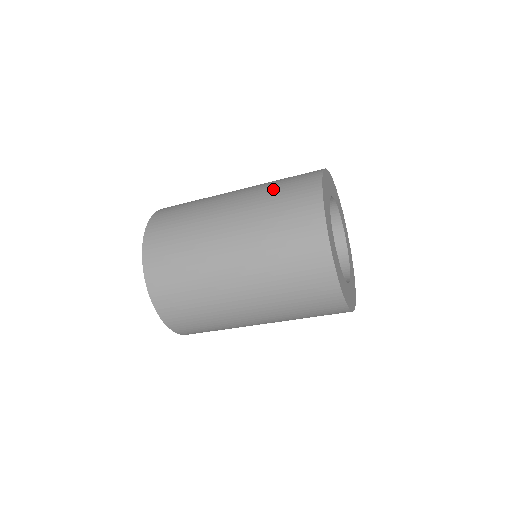
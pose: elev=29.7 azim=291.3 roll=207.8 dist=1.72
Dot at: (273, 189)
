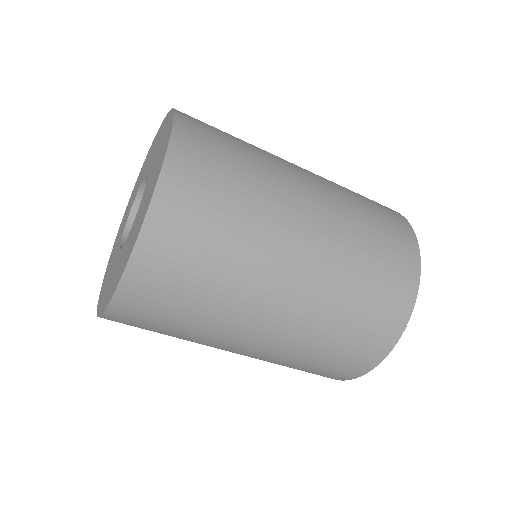
Dot at: (365, 218)
